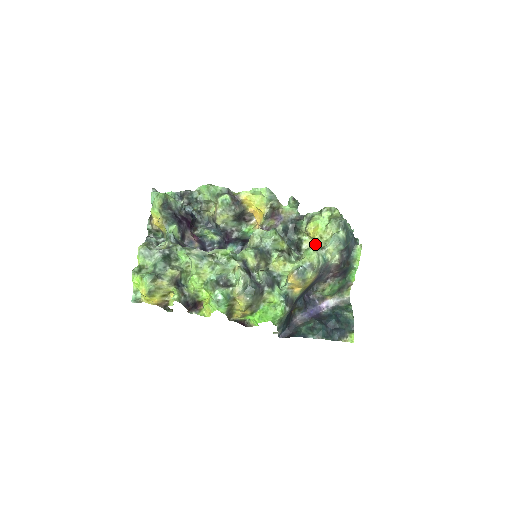
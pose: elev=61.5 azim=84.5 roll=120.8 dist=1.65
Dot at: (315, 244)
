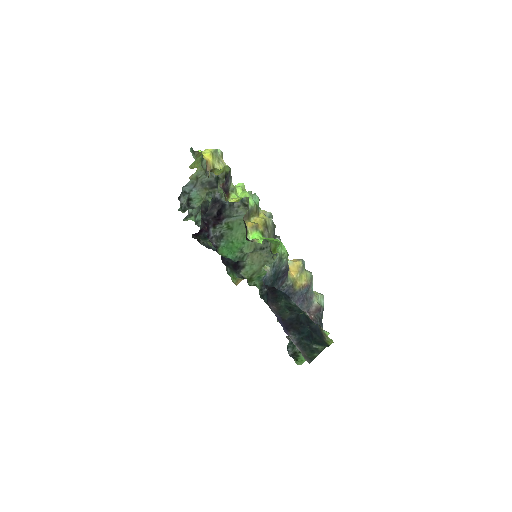
Dot at: occluded
